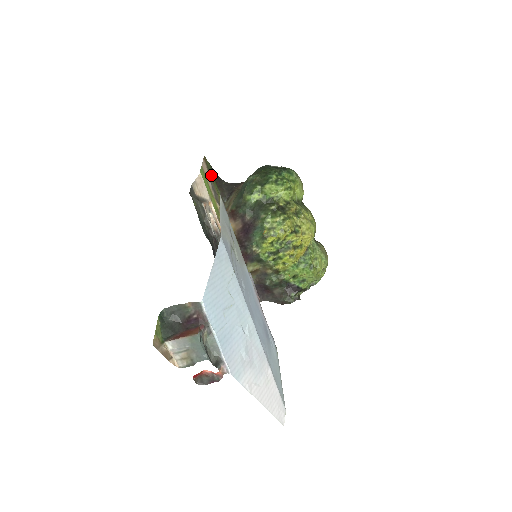
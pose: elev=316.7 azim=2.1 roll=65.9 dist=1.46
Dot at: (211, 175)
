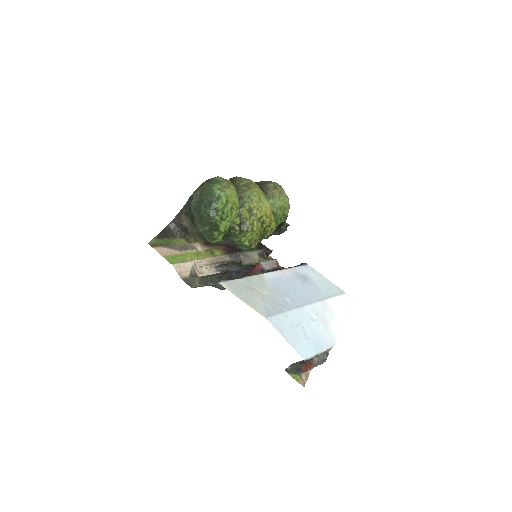
Dot at: (166, 243)
